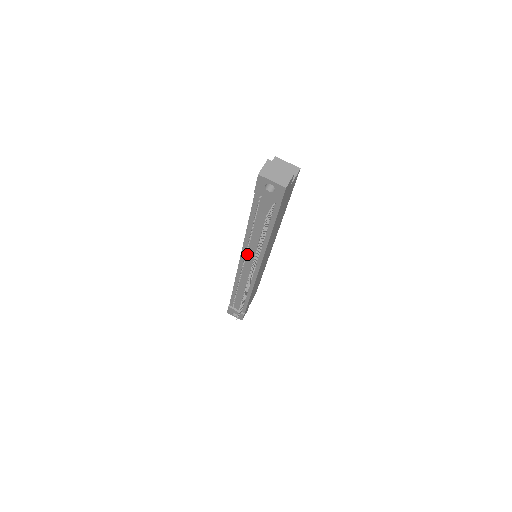
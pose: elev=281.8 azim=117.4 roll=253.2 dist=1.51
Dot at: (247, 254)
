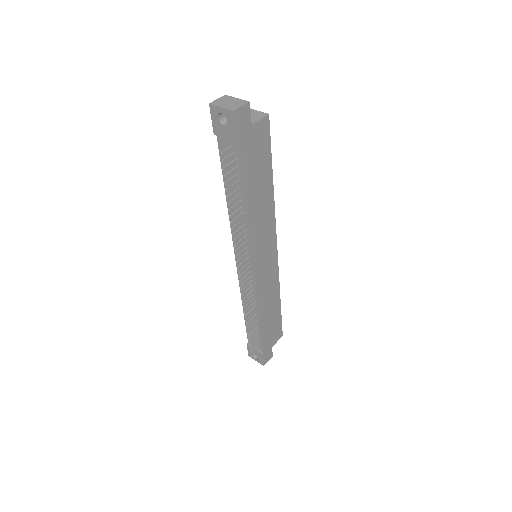
Dot at: occluded
